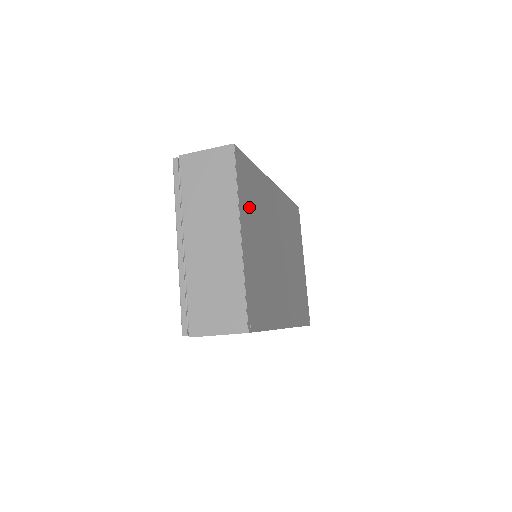
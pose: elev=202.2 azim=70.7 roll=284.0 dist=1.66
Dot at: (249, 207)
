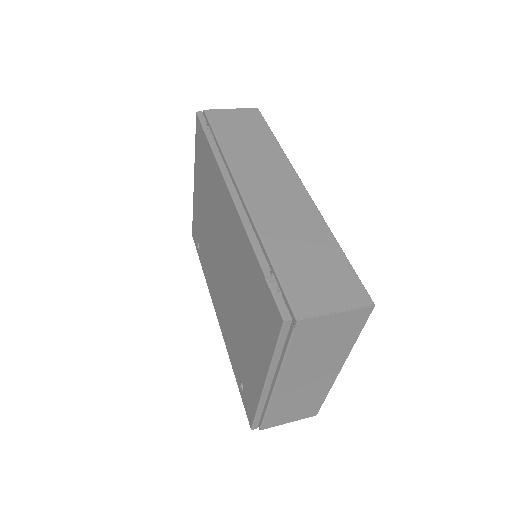
Dot at: occluded
